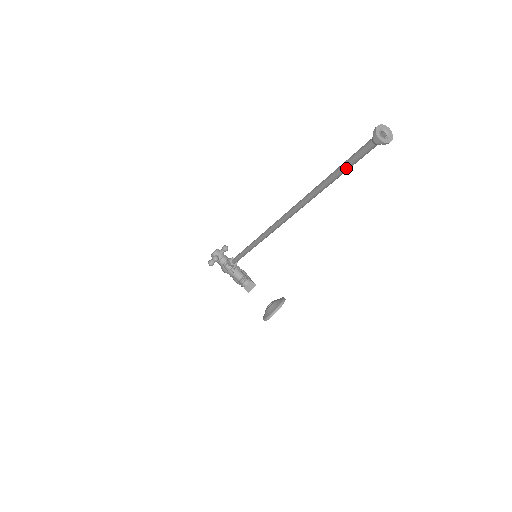
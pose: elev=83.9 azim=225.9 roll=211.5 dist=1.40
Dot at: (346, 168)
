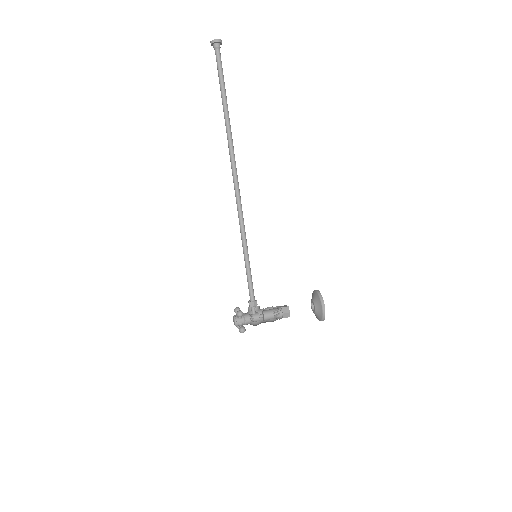
Dot at: (223, 80)
